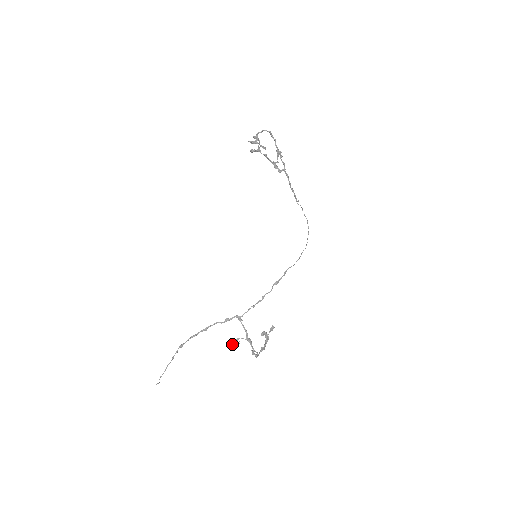
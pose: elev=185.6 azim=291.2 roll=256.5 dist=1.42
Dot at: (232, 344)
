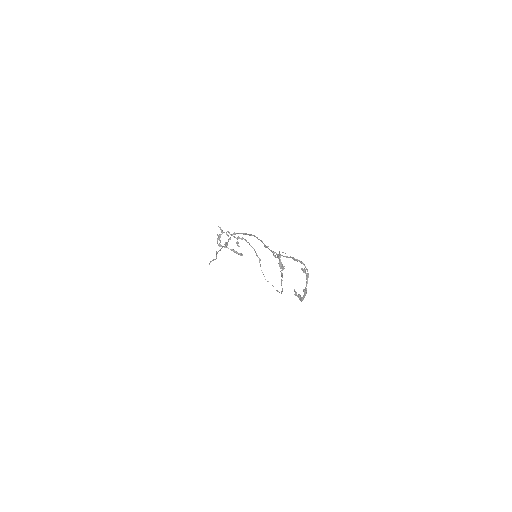
Dot at: (279, 263)
